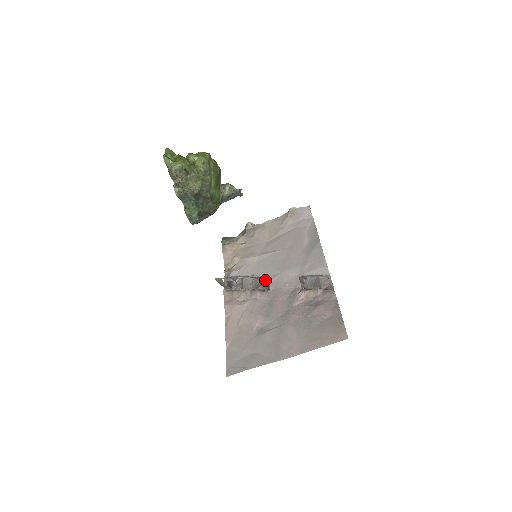
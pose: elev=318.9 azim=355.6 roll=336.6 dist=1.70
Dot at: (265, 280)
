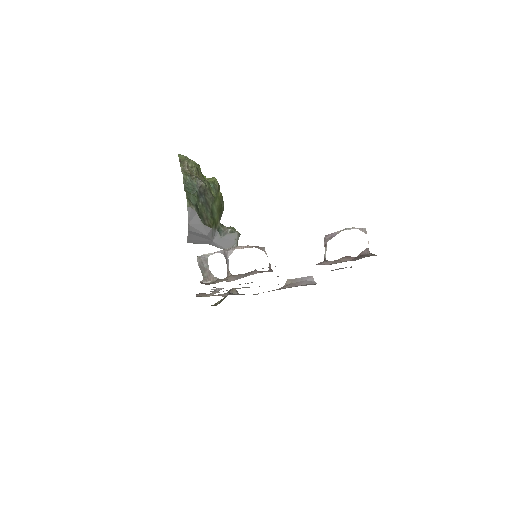
Dot at: occluded
